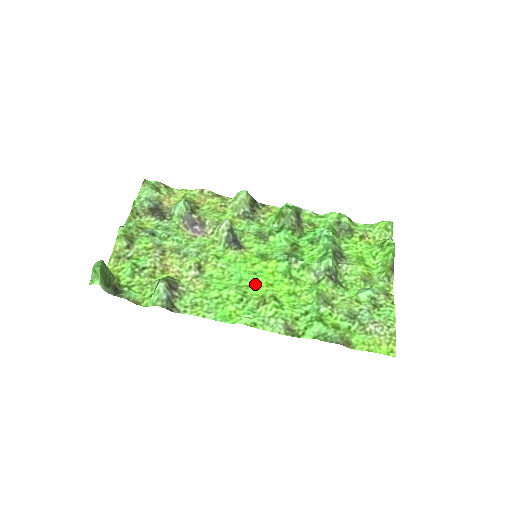
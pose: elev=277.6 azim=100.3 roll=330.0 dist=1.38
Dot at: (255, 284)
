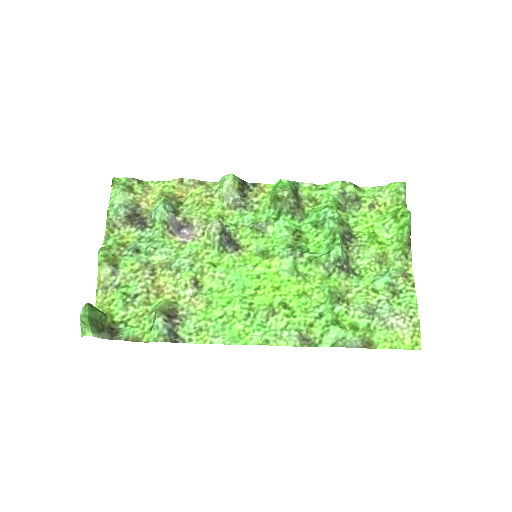
Dot at: (260, 291)
